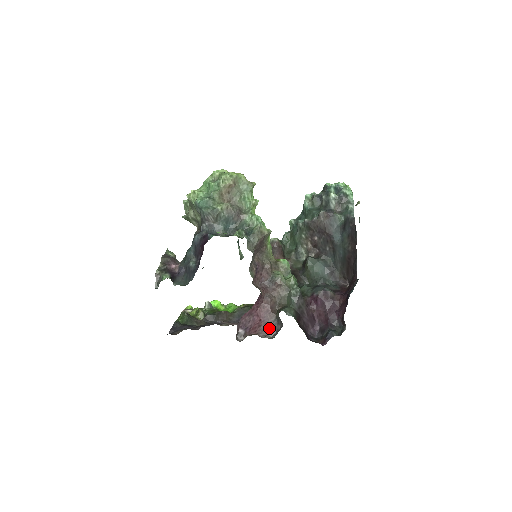
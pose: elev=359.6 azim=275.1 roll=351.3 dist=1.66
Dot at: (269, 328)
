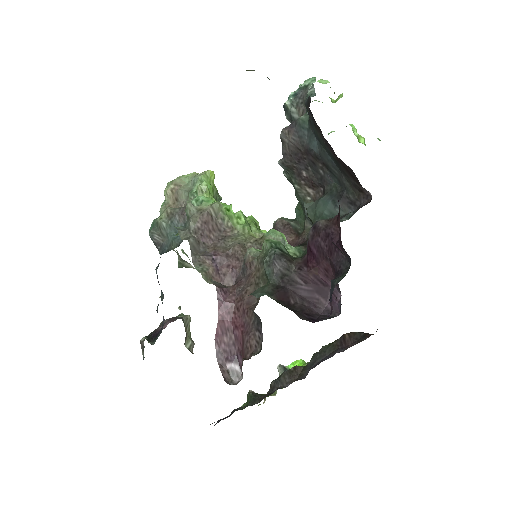
Dot at: (252, 337)
